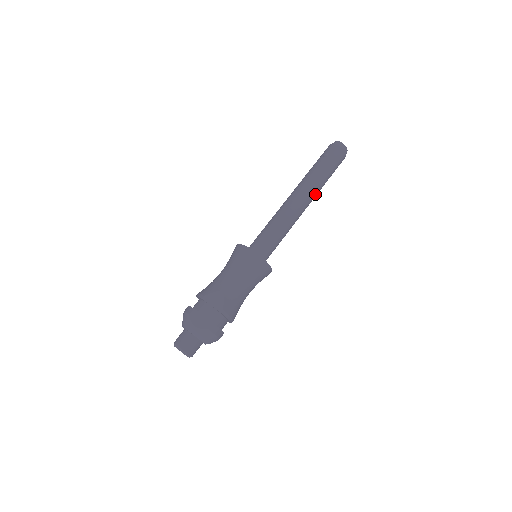
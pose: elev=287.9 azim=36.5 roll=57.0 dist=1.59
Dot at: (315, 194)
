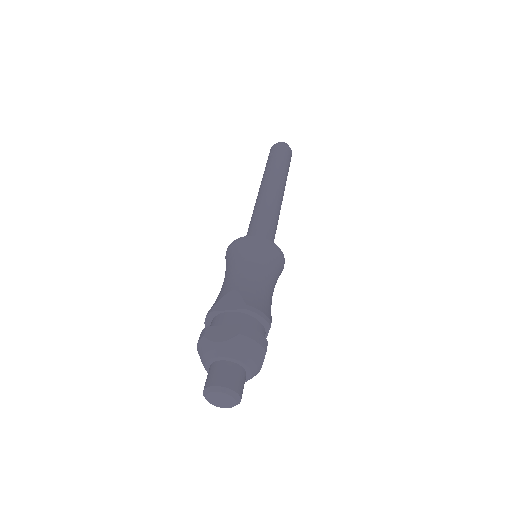
Dot at: (282, 182)
